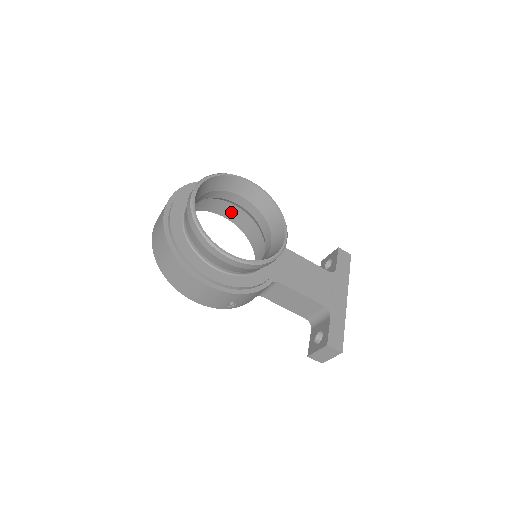
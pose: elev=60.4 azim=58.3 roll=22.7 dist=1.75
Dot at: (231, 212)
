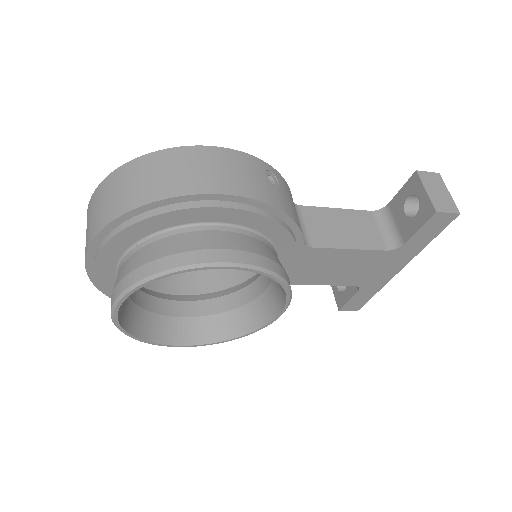
Dot at: occluded
